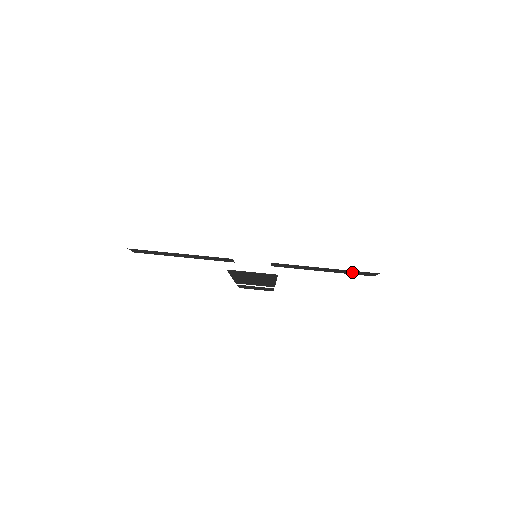
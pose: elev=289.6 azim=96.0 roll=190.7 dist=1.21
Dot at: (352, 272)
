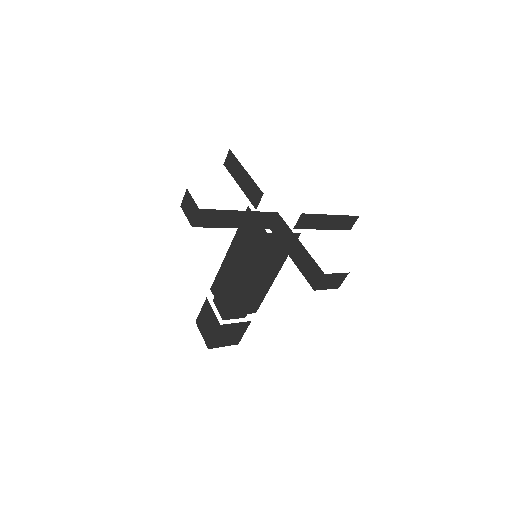
Dot at: (308, 266)
